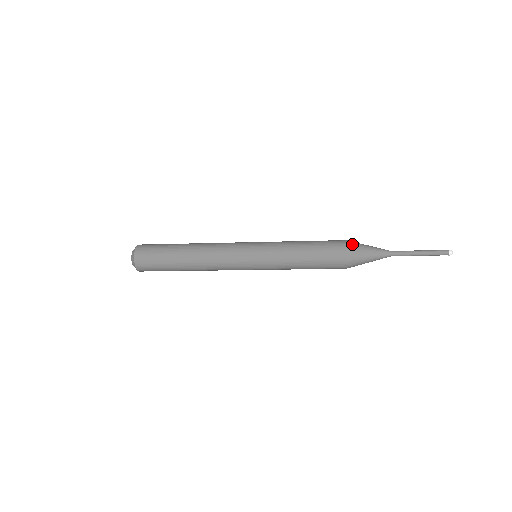
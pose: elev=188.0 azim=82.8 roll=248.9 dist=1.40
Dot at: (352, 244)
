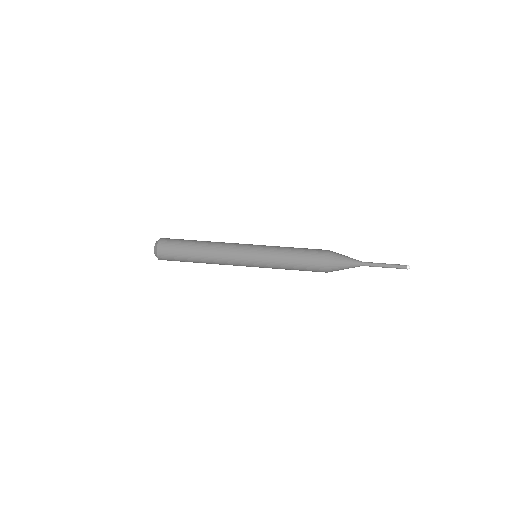
Dot at: (333, 263)
